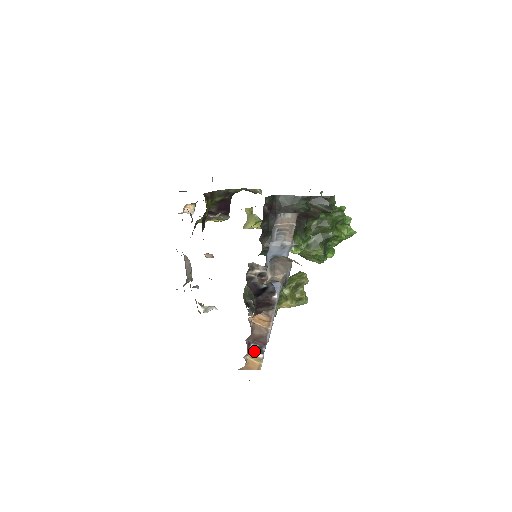
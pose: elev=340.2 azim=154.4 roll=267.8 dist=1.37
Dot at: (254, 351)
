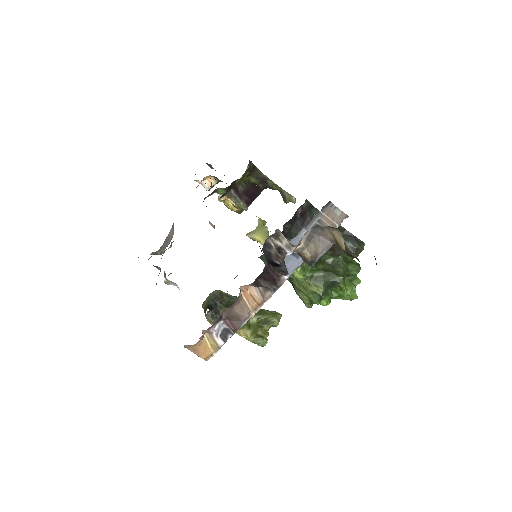
Dot at: (218, 331)
